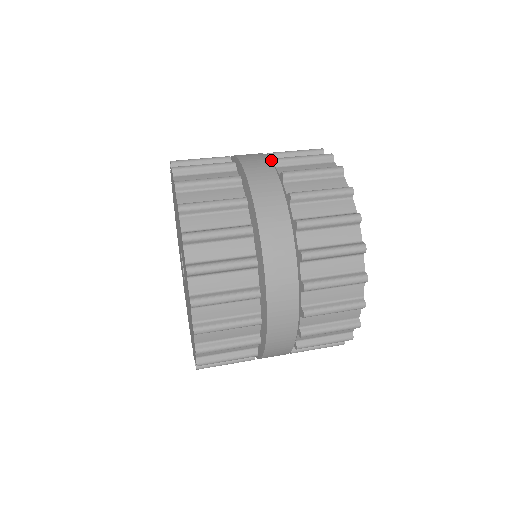
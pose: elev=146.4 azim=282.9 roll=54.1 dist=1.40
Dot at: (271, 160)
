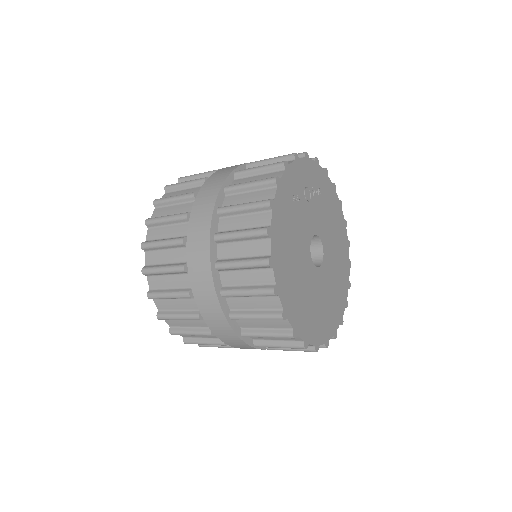
Dot at: occluded
